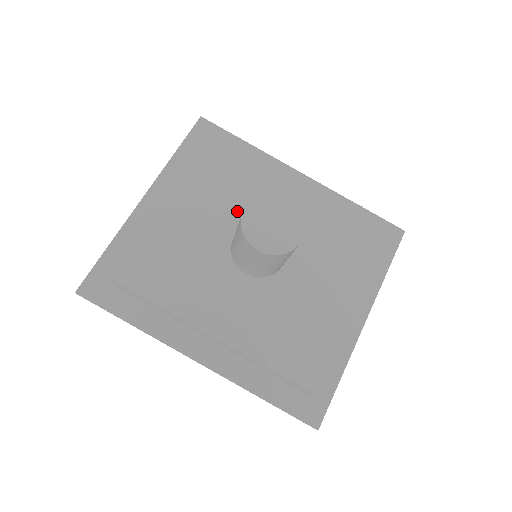
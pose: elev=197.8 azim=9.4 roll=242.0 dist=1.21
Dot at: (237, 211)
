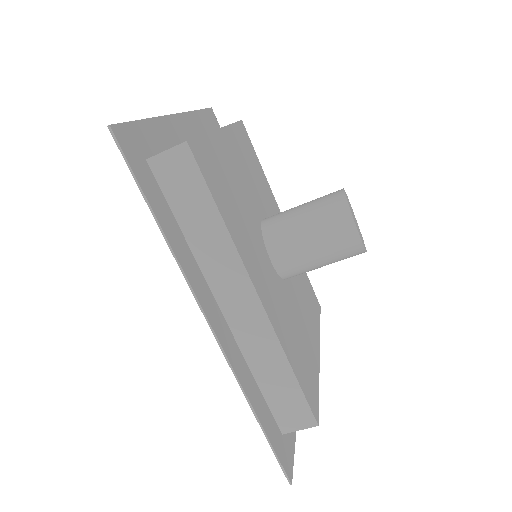
Dot at: (261, 201)
